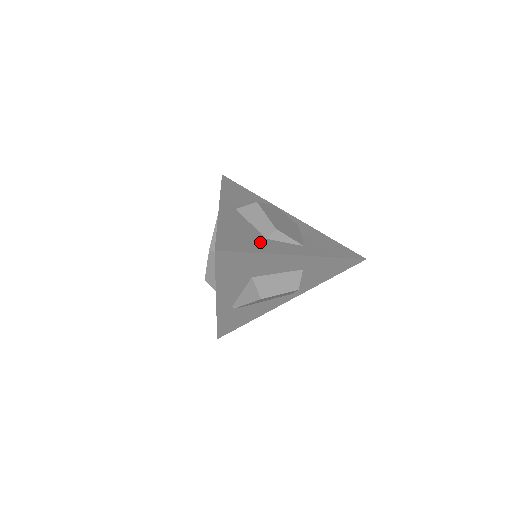
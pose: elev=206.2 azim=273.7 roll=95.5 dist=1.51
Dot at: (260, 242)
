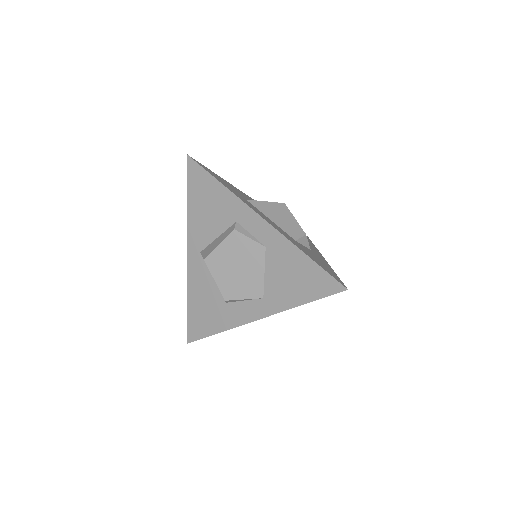
Dot at: (219, 313)
